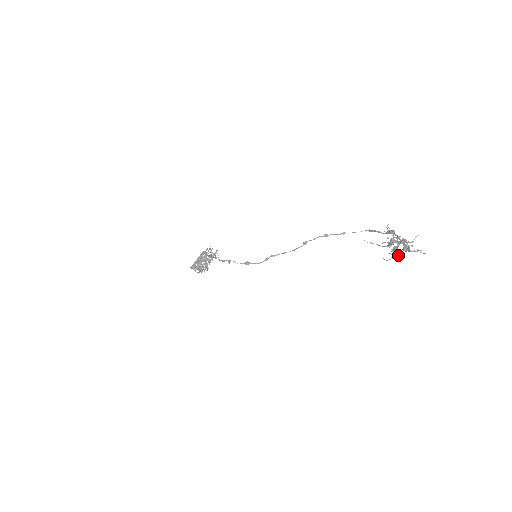
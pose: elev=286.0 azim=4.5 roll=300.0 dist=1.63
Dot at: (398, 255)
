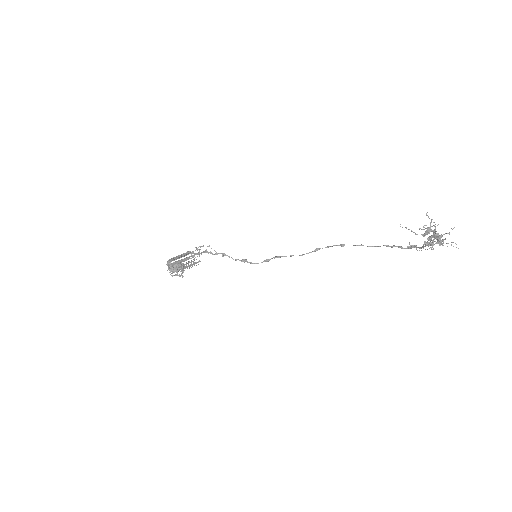
Dot at: (432, 246)
